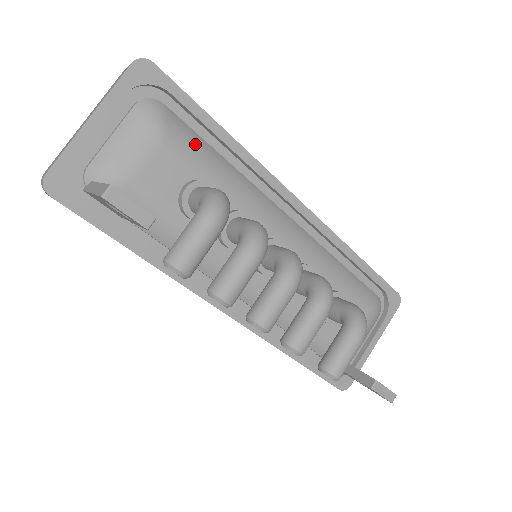
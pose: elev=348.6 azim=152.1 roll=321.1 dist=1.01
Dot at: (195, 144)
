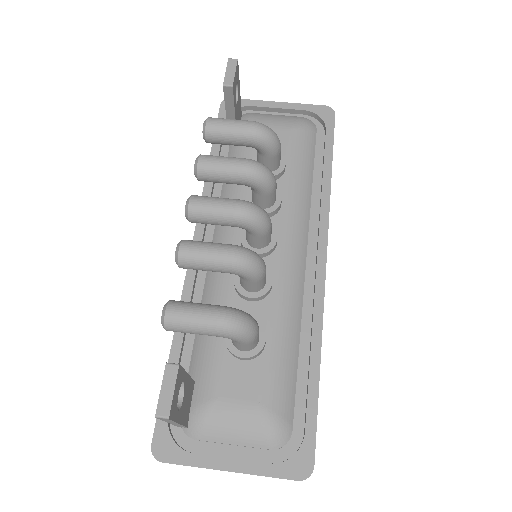
Dot at: (306, 152)
